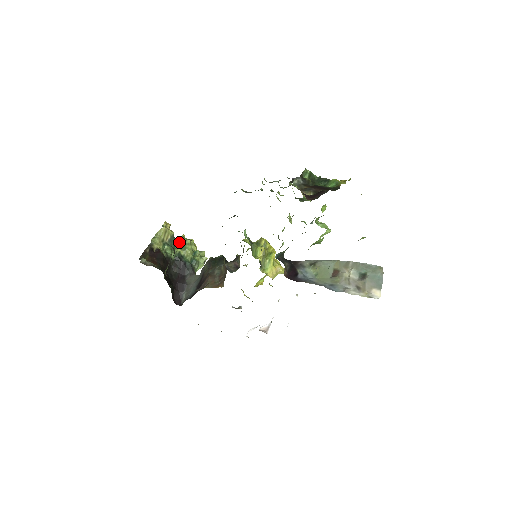
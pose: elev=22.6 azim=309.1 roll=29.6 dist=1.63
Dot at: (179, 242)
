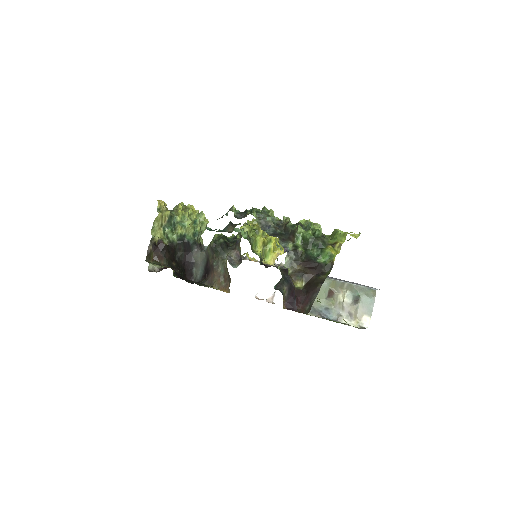
Dot at: (178, 221)
